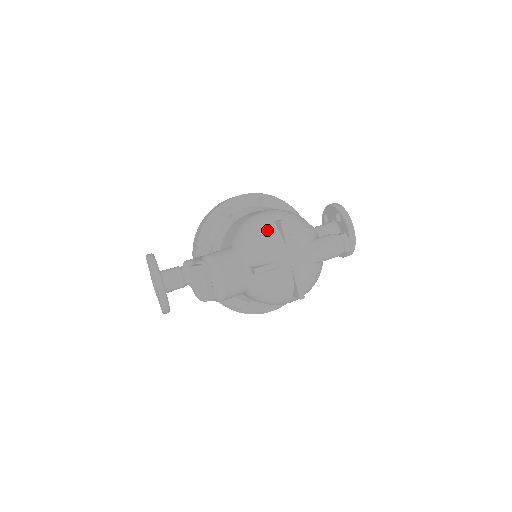
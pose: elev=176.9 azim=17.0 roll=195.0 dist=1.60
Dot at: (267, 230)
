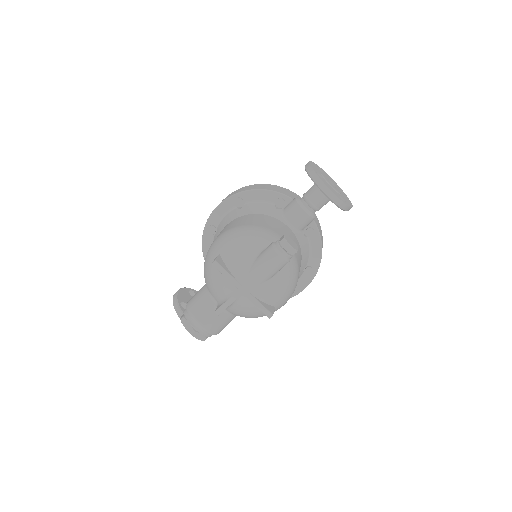
Dot at: (212, 269)
